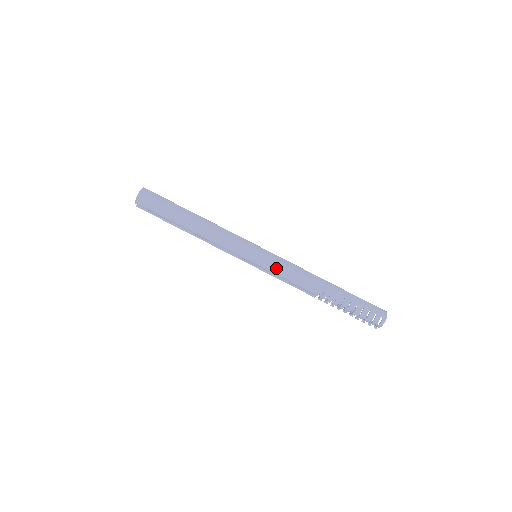
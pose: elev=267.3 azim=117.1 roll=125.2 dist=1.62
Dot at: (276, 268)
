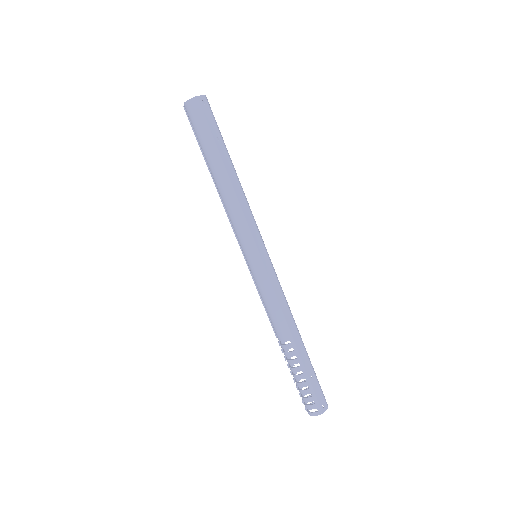
Dot at: (263, 285)
